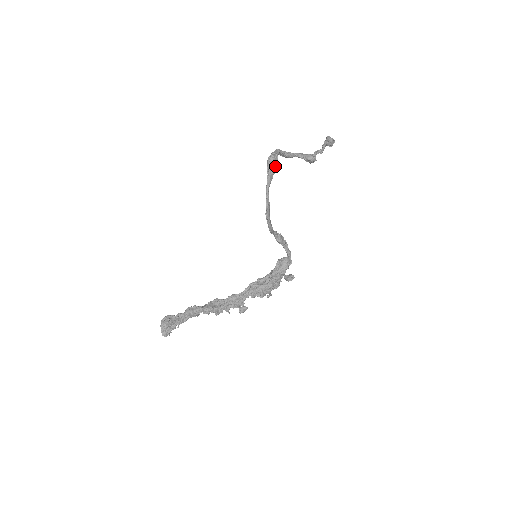
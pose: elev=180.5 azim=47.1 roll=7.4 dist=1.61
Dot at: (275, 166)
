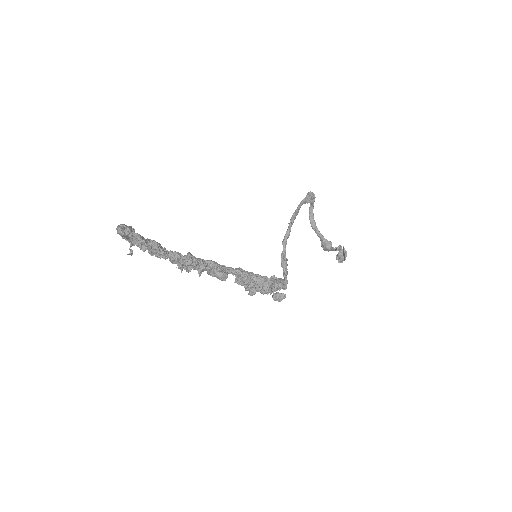
Dot at: (312, 200)
